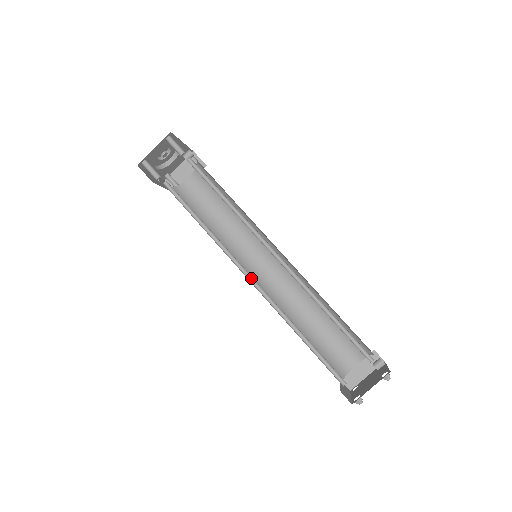
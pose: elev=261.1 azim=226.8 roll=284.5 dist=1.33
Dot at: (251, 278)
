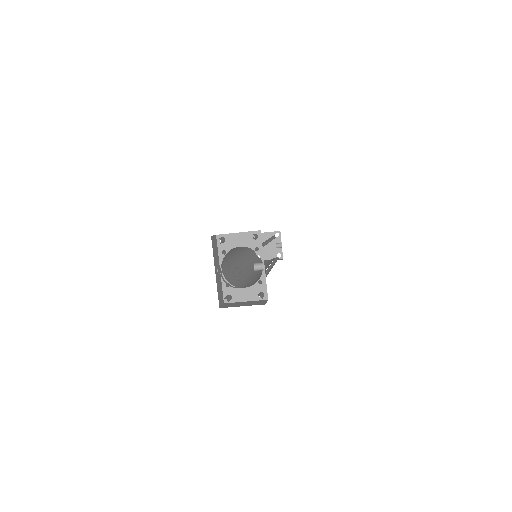
Dot at: (246, 267)
